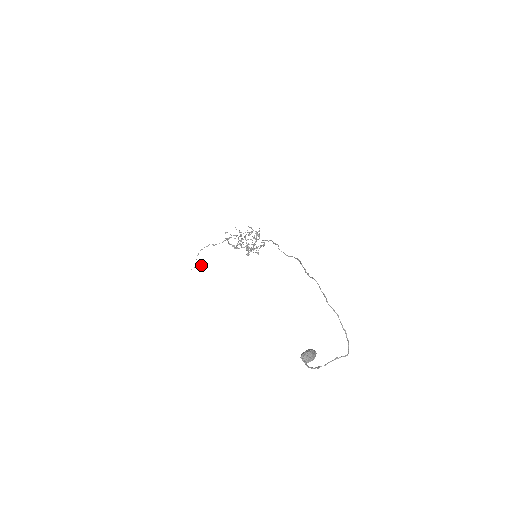
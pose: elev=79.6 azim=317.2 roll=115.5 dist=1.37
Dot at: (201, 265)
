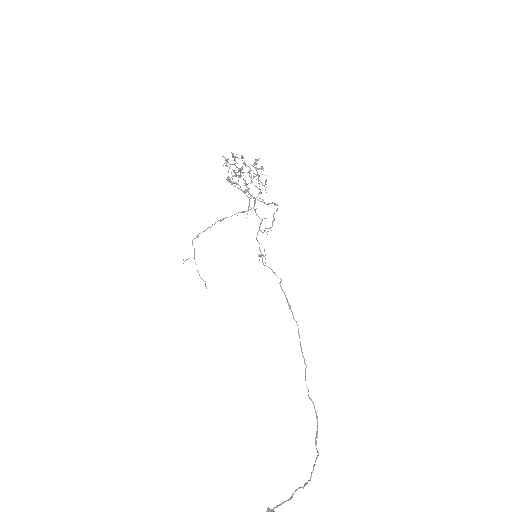
Dot at: (199, 274)
